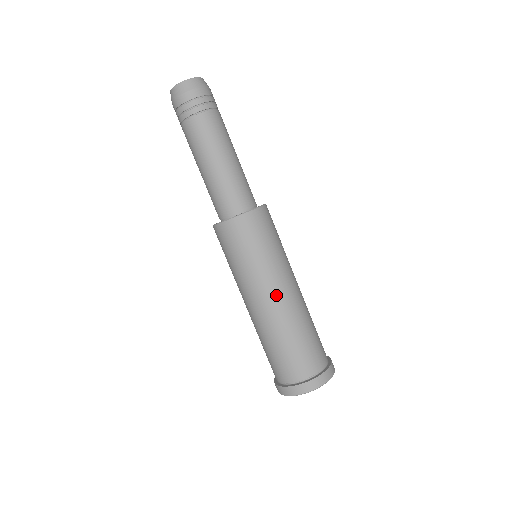
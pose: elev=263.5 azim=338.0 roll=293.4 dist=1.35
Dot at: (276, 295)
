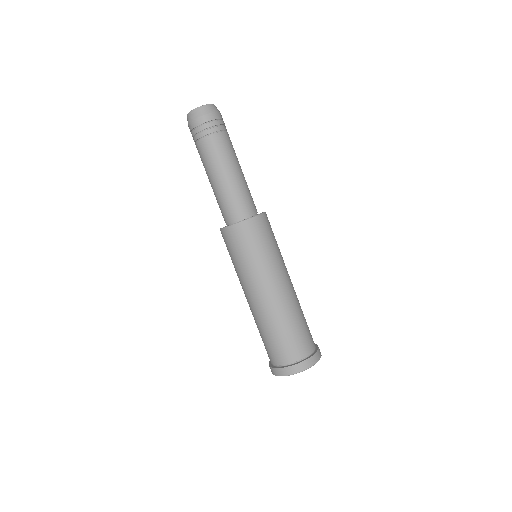
Dot at: (288, 281)
